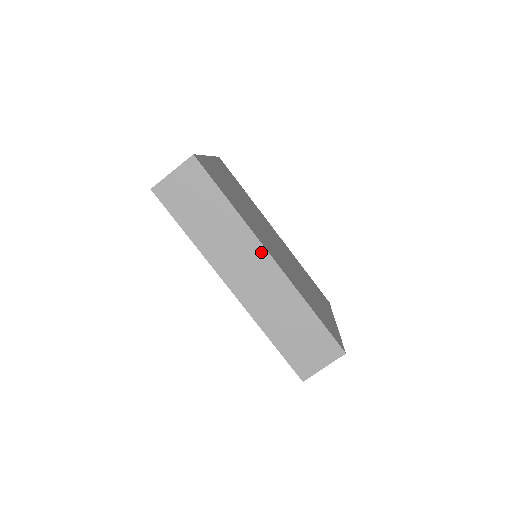
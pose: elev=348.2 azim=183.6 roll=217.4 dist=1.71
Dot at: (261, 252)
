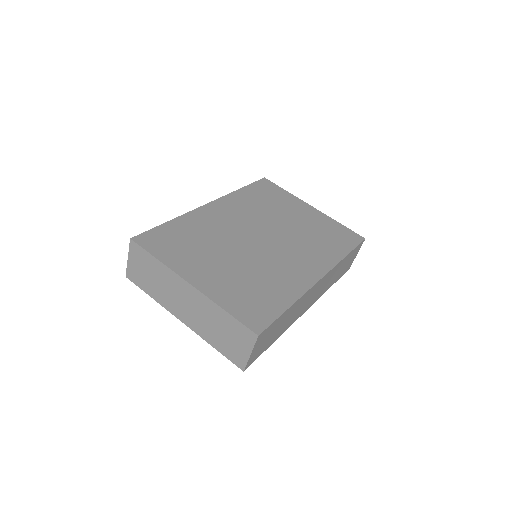
Dot at: (315, 286)
